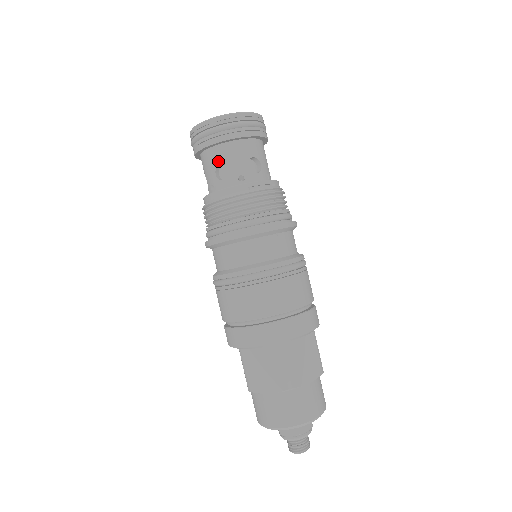
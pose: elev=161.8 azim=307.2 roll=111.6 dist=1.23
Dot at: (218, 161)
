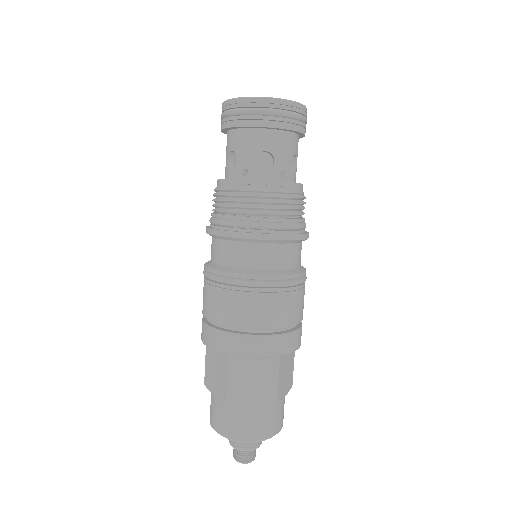
Dot at: (231, 147)
